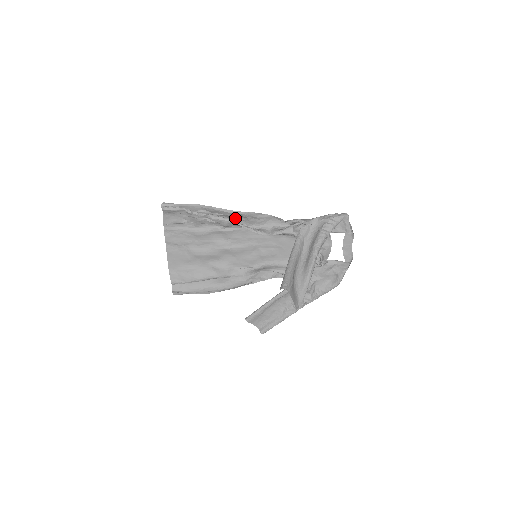
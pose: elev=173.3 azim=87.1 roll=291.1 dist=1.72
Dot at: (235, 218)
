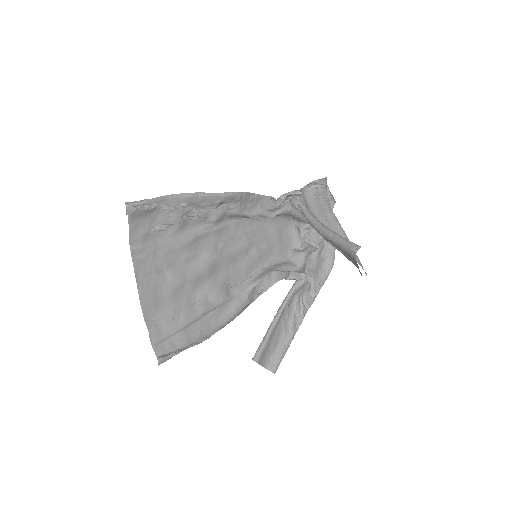
Dot at: (224, 207)
